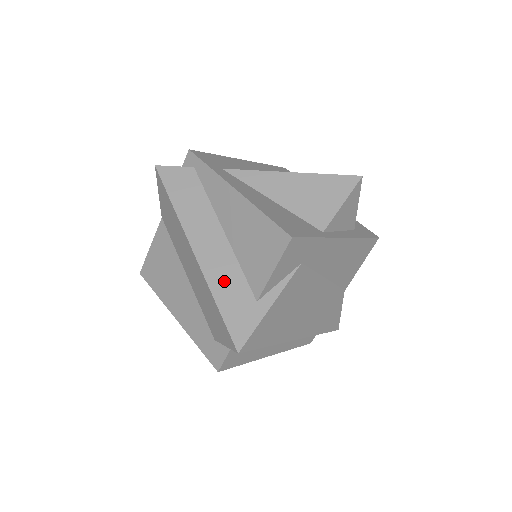
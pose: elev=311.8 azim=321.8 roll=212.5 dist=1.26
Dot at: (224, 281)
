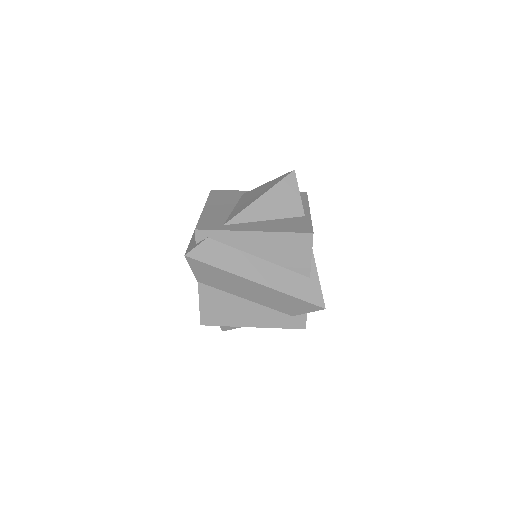
Dot at: (286, 283)
